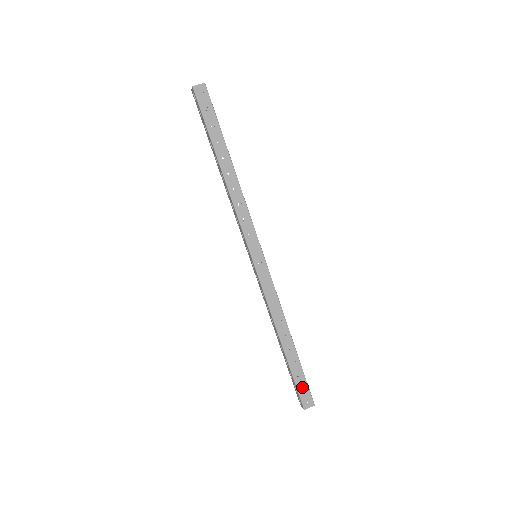
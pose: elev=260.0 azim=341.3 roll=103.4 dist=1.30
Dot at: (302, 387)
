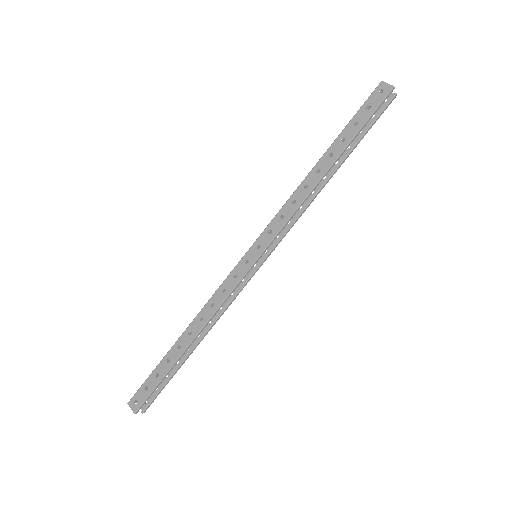
Dot at: (154, 394)
